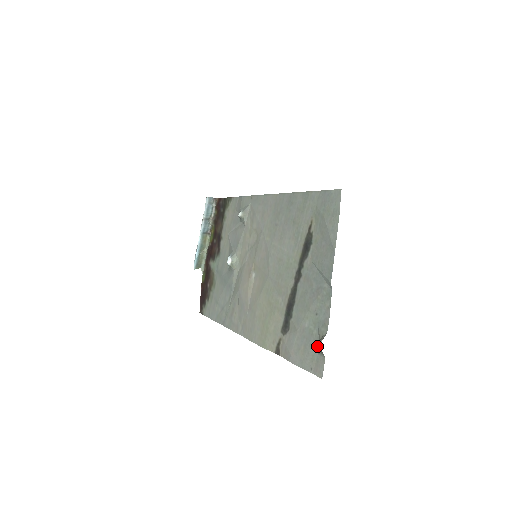
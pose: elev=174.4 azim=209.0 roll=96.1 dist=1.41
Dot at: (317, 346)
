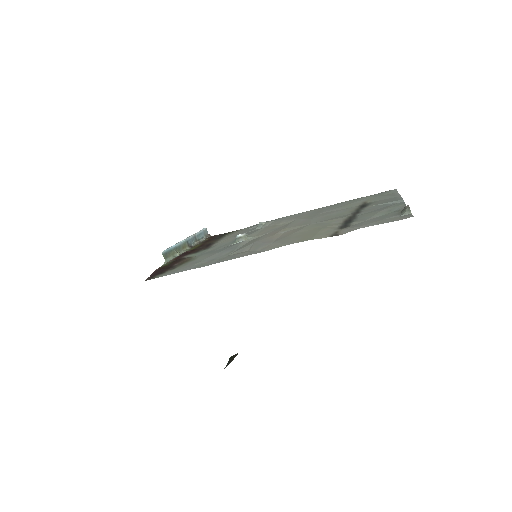
Dot at: (398, 214)
